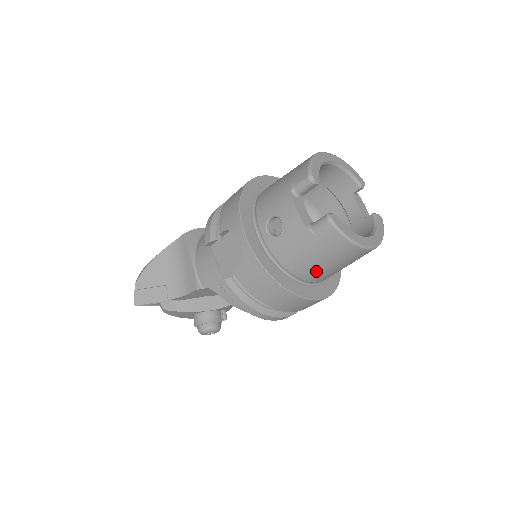
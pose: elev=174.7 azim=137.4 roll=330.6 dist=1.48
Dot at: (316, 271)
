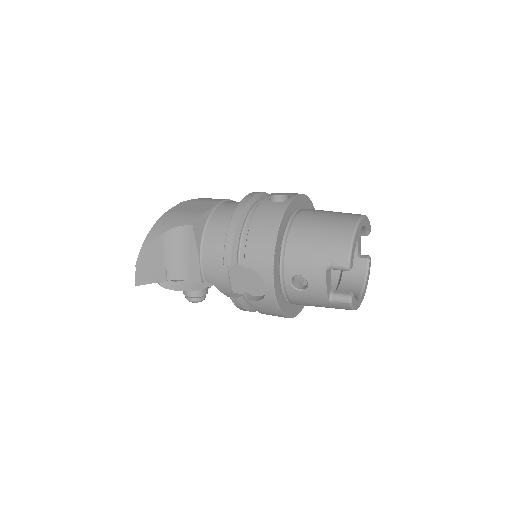
Dot at: occluded
